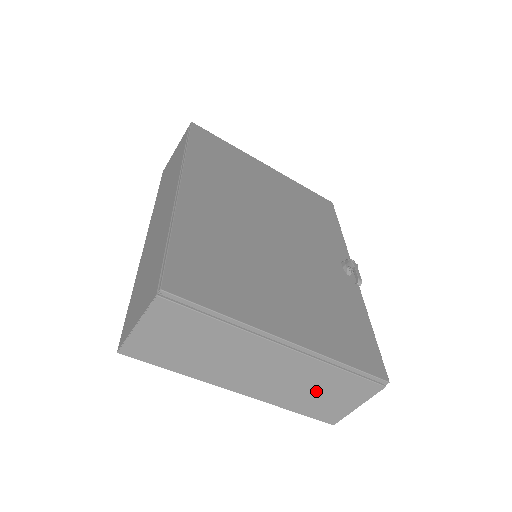
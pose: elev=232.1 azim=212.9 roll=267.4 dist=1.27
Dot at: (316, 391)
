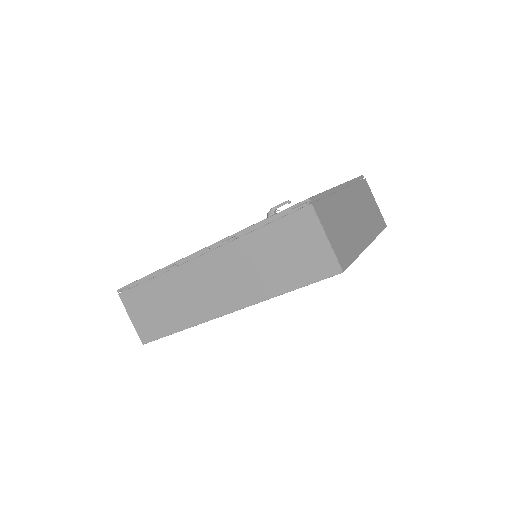
Dot at: (368, 208)
